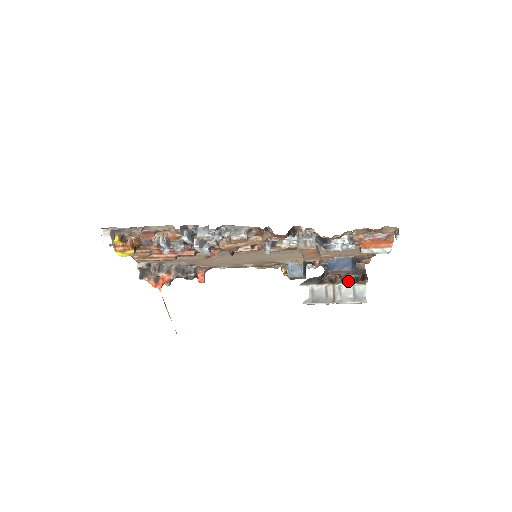
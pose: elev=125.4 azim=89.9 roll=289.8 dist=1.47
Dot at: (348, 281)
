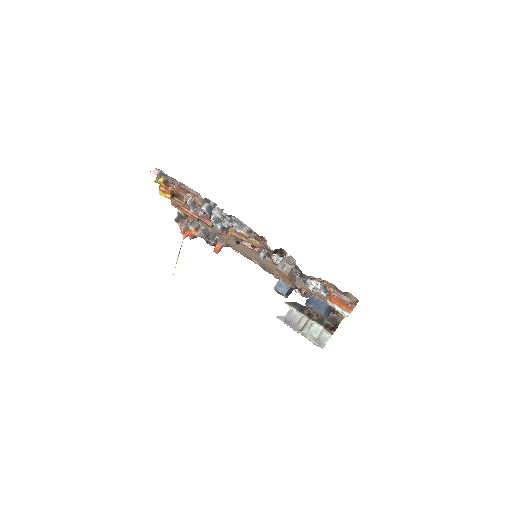
Dot at: (321, 323)
